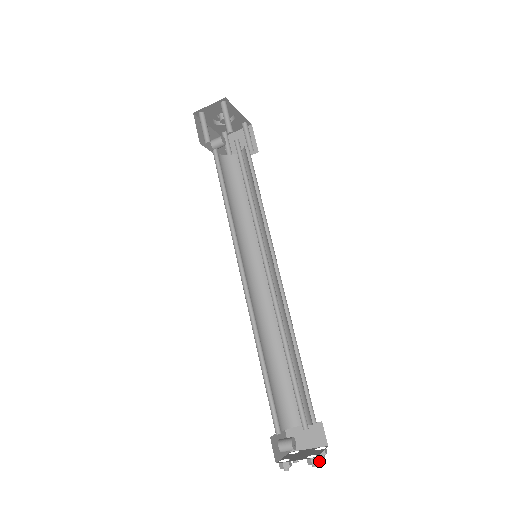
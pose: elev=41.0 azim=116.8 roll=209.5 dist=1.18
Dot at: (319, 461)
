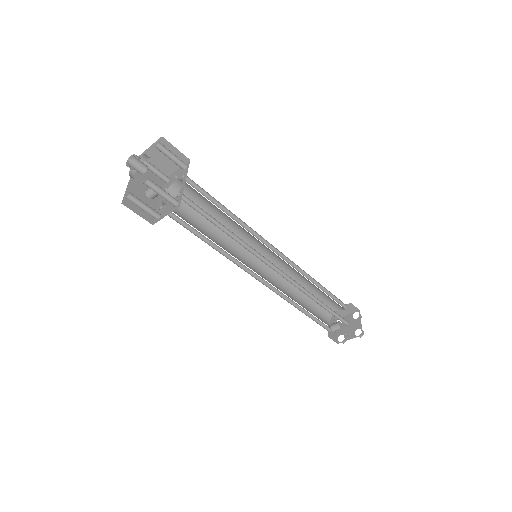
Dot at: (363, 332)
